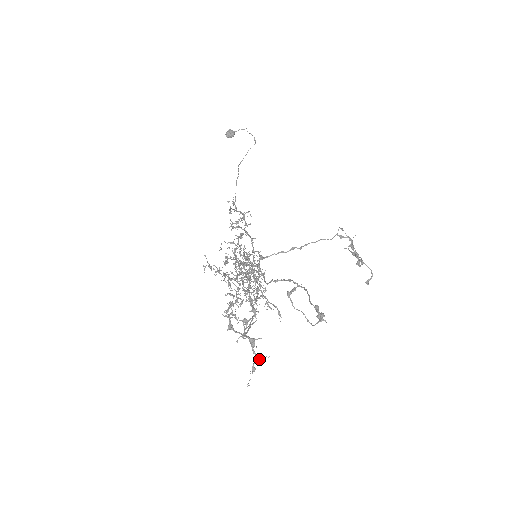
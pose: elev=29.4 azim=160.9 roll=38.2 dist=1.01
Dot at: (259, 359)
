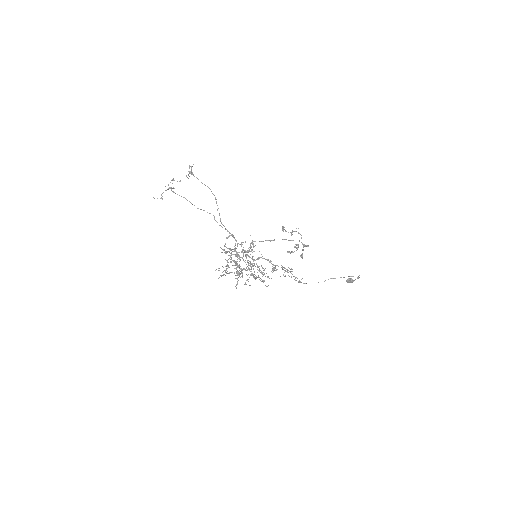
Dot at: occluded
